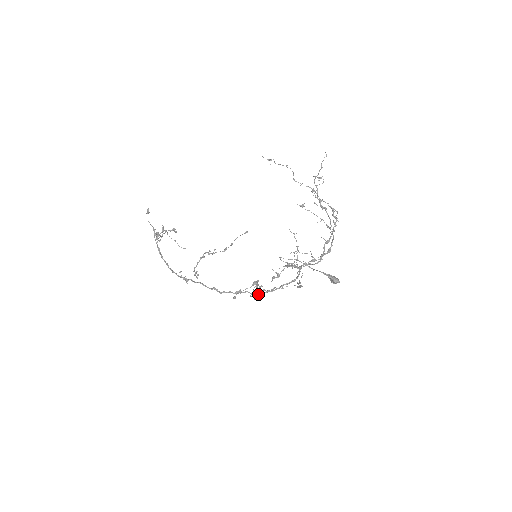
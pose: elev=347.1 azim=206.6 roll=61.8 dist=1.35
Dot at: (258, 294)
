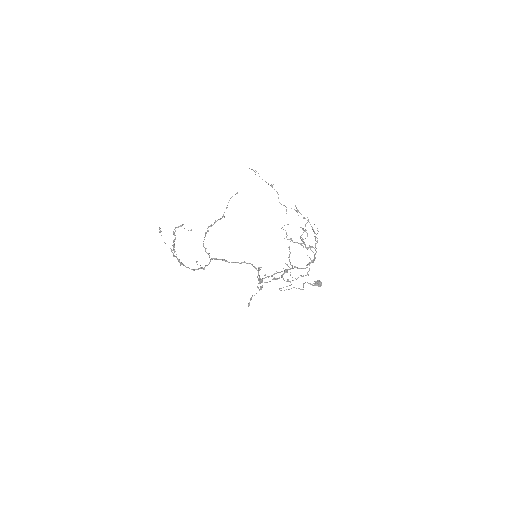
Dot at: occluded
